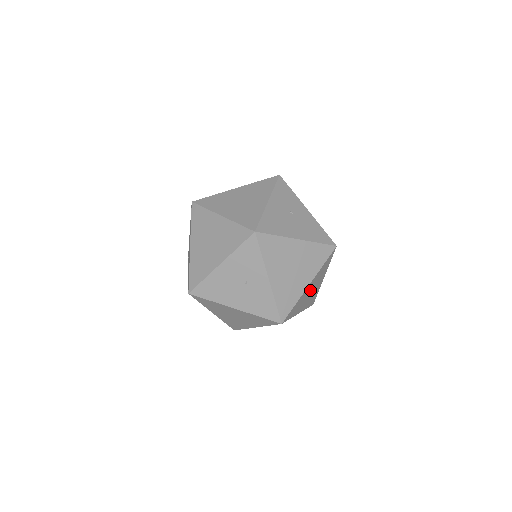
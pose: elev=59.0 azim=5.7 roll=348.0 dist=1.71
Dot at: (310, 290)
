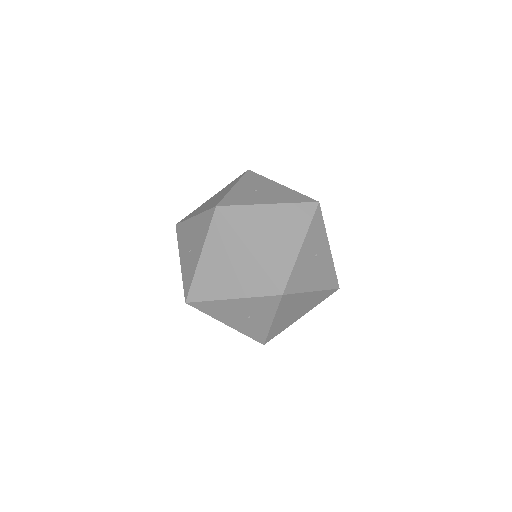
Dot at: occluded
